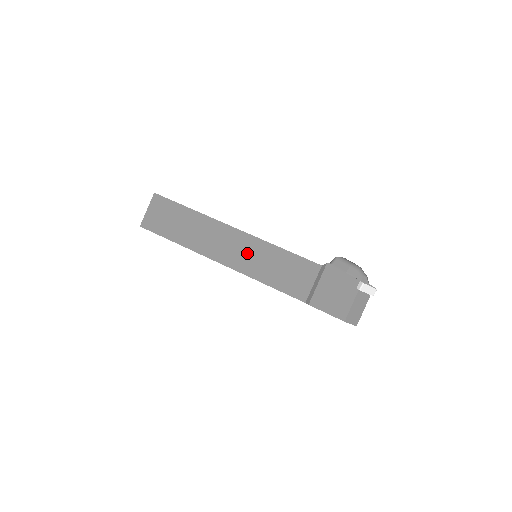
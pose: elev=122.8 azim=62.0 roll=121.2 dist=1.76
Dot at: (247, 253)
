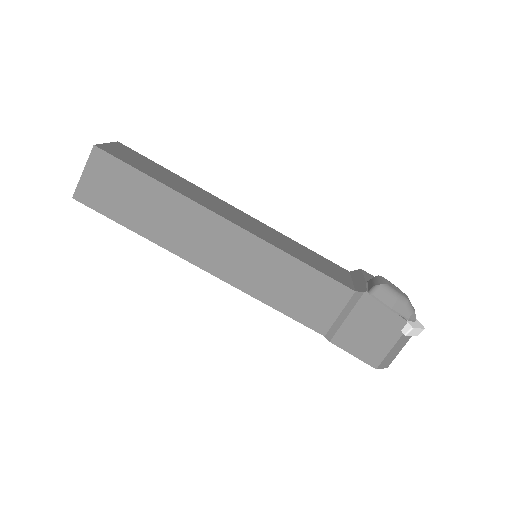
Dot at: (246, 261)
